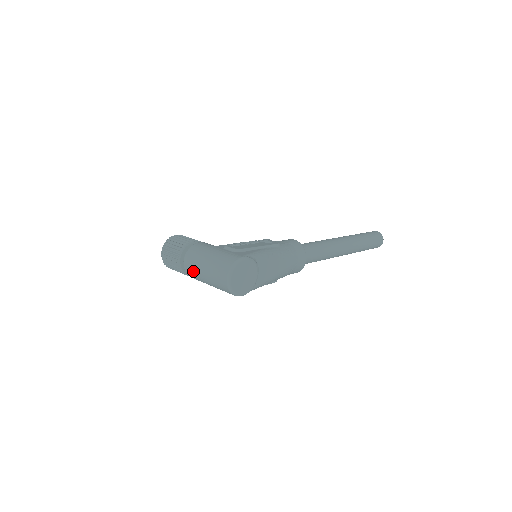
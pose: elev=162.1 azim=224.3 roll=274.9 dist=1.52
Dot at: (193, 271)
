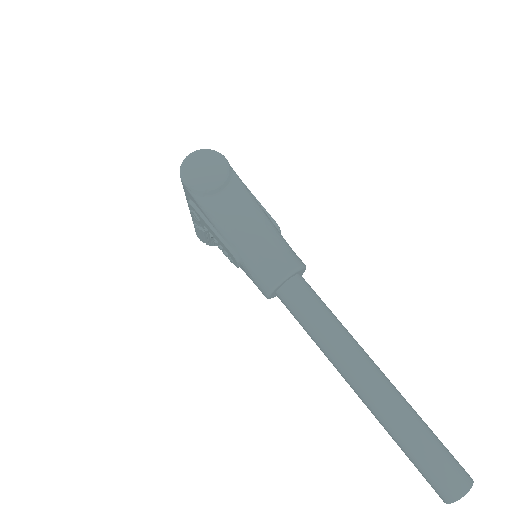
Dot at: occluded
